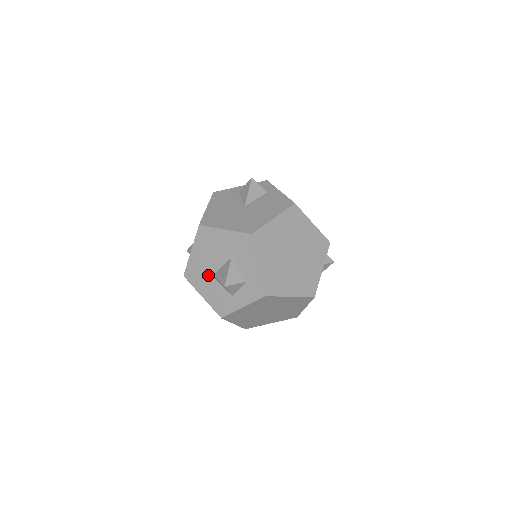
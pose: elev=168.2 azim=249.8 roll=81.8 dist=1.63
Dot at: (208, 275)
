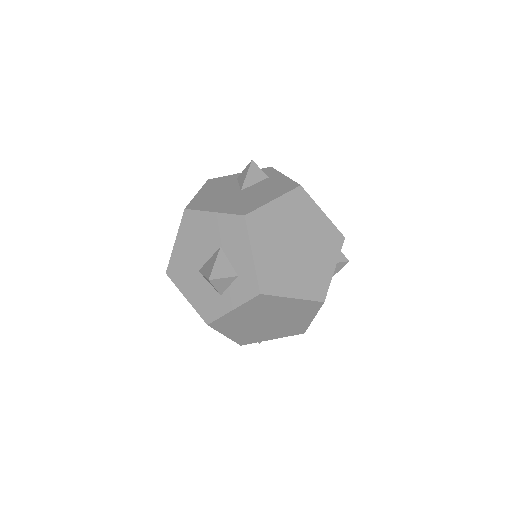
Dot at: (193, 270)
